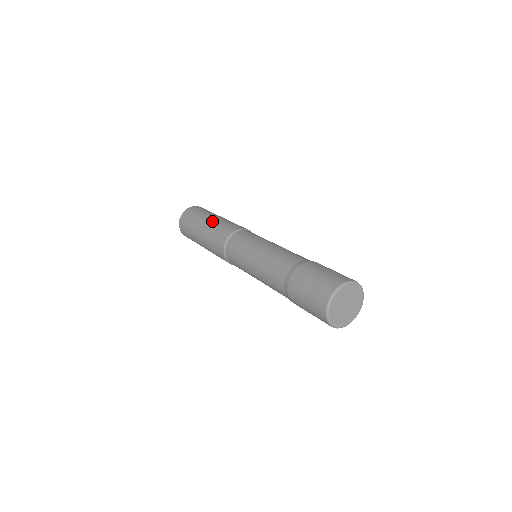
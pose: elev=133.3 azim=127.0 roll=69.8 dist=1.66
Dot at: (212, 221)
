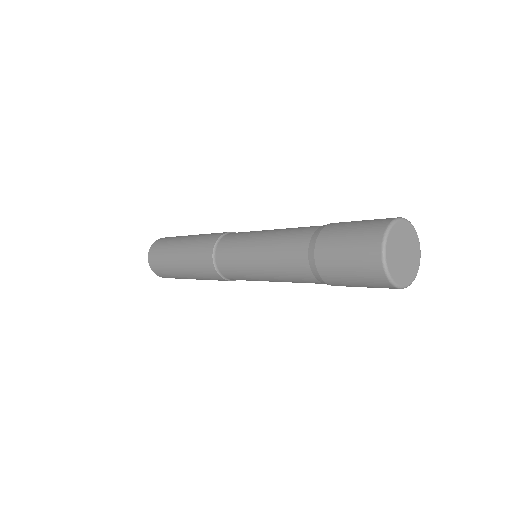
Dot at: (182, 255)
